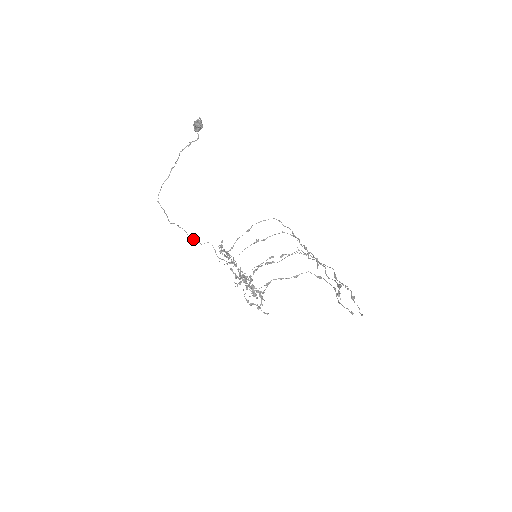
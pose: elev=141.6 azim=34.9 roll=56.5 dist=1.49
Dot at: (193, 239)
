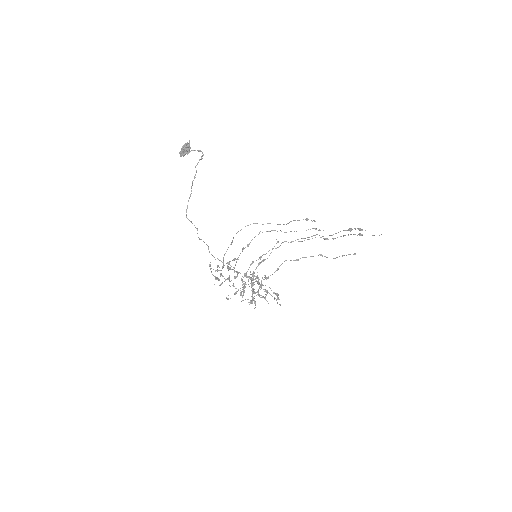
Dot at: occluded
